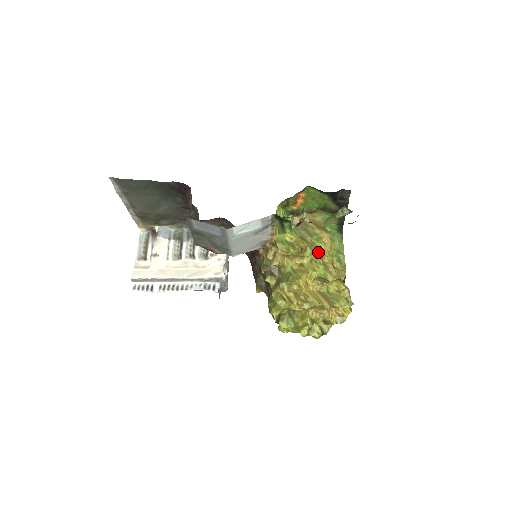
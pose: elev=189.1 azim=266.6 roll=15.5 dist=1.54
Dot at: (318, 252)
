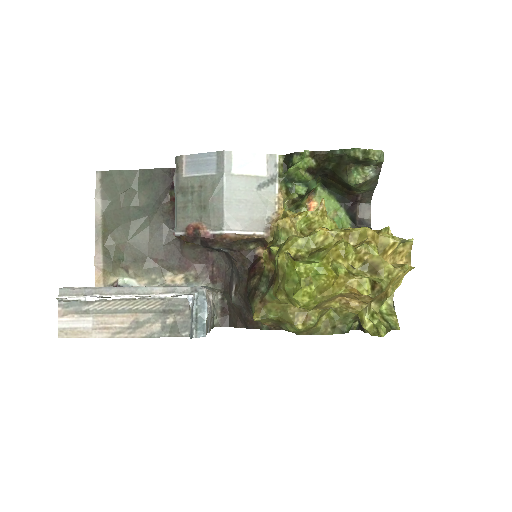
Dot at: occluded
